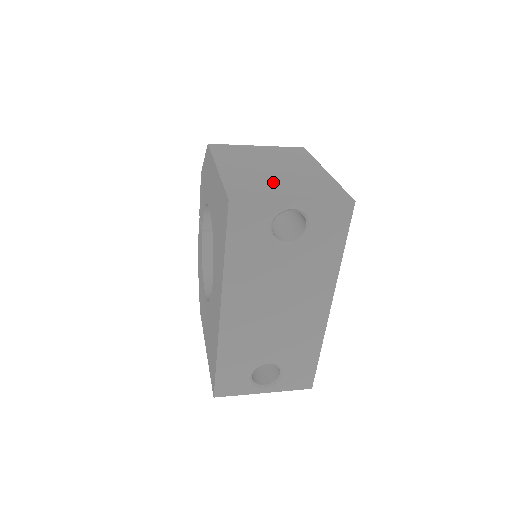
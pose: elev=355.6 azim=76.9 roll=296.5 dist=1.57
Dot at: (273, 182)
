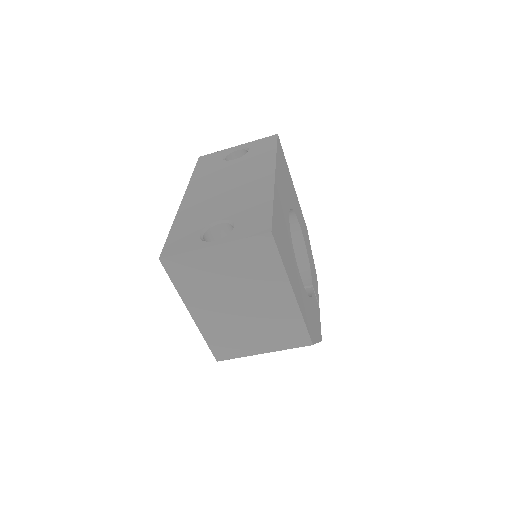
Dot at: occluded
